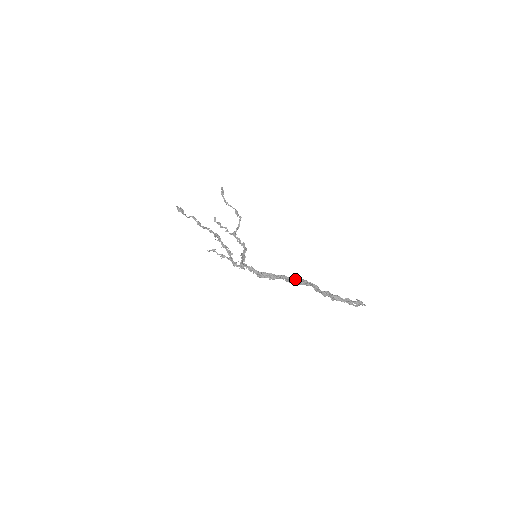
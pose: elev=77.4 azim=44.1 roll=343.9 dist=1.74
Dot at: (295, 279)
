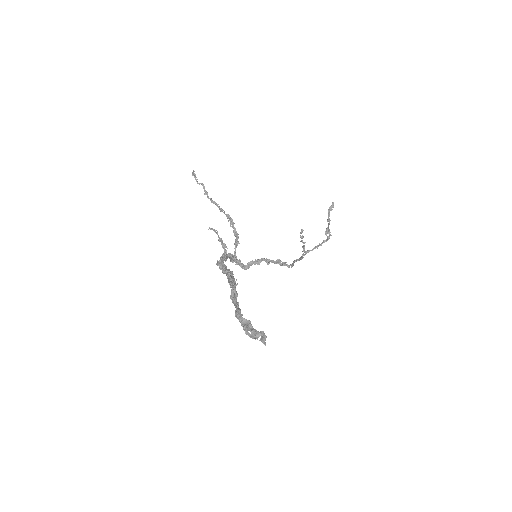
Dot at: occluded
